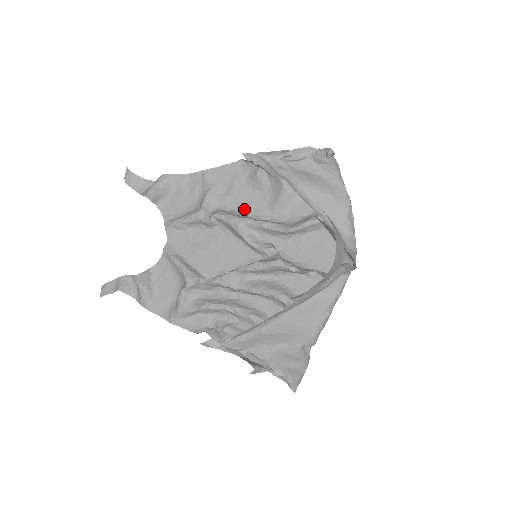
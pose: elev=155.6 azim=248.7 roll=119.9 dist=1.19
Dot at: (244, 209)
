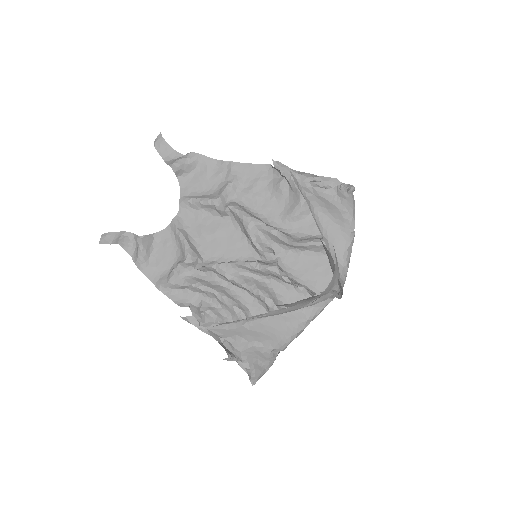
Dot at: (258, 210)
